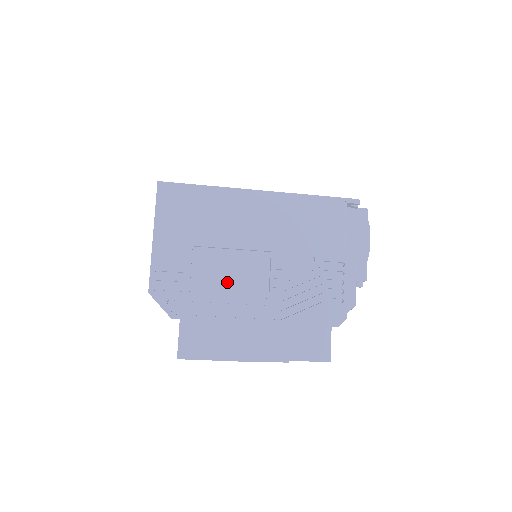
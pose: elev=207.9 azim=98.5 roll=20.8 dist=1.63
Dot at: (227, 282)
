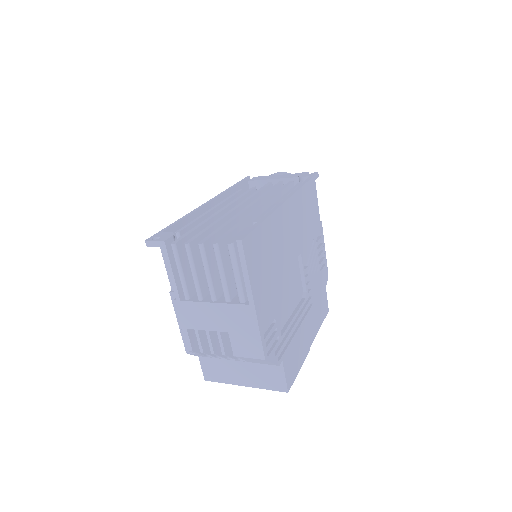
Dot at: (288, 301)
